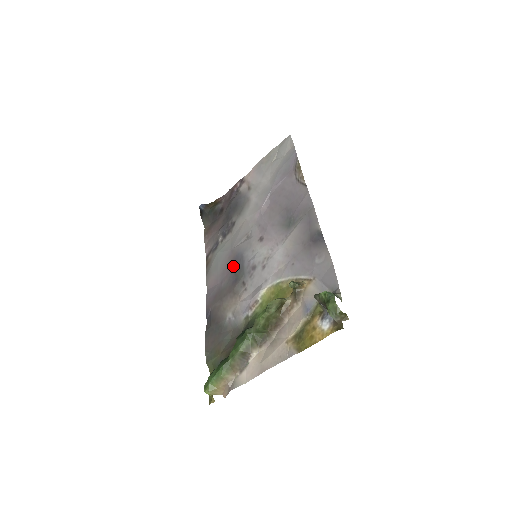
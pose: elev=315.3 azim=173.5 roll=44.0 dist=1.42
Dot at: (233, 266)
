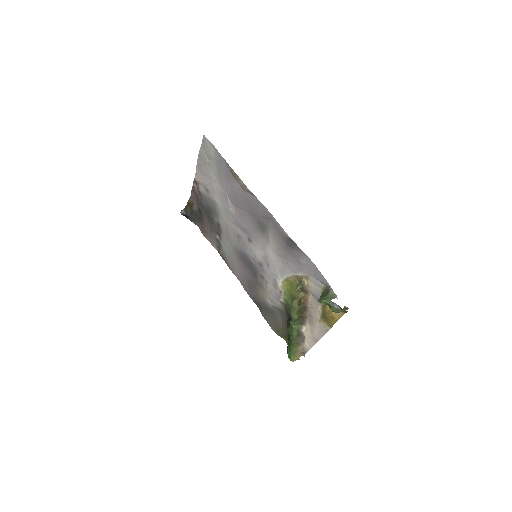
Dot at: (245, 263)
